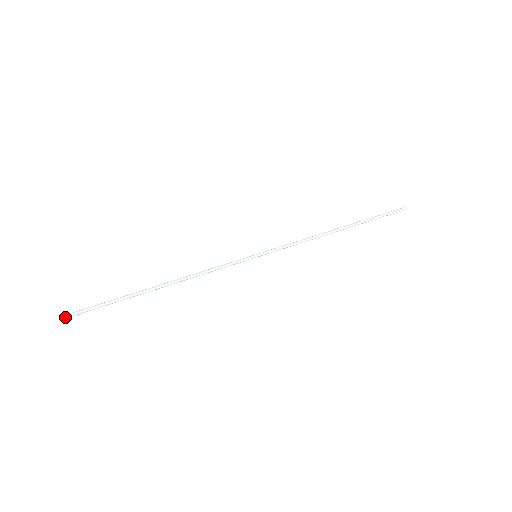
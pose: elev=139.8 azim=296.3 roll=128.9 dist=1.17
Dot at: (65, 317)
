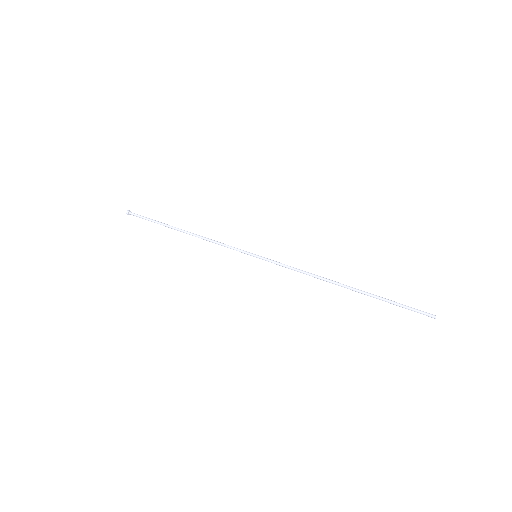
Dot at: (130, 212)
